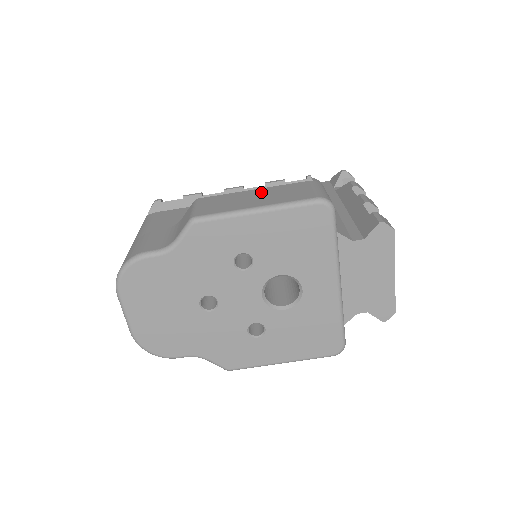
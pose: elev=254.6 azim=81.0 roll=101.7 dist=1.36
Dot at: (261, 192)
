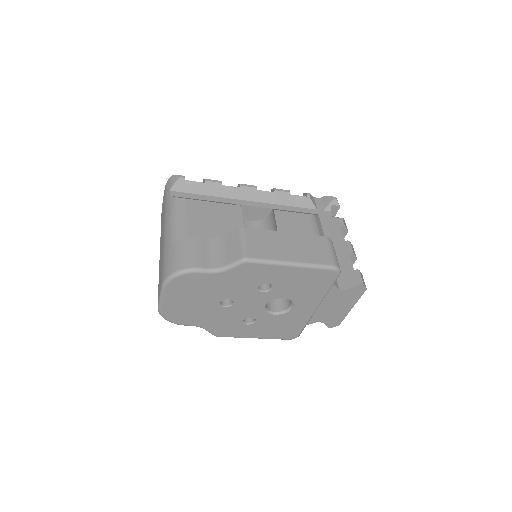
Dot at: (292, 239)
